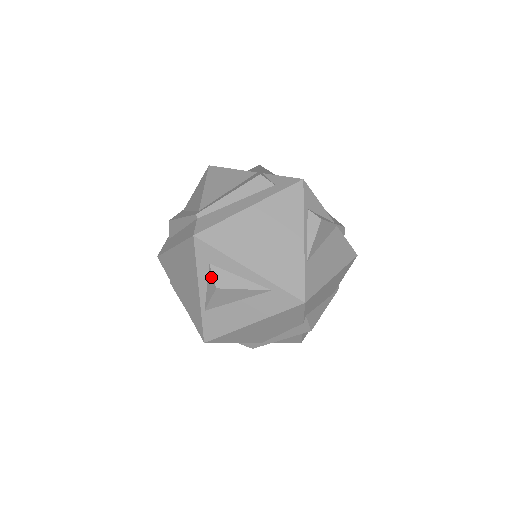
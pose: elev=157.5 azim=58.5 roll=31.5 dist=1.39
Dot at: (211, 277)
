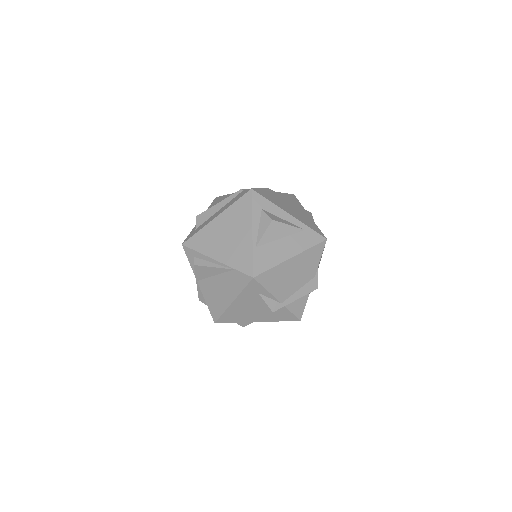
Dot at: (265, 216)
